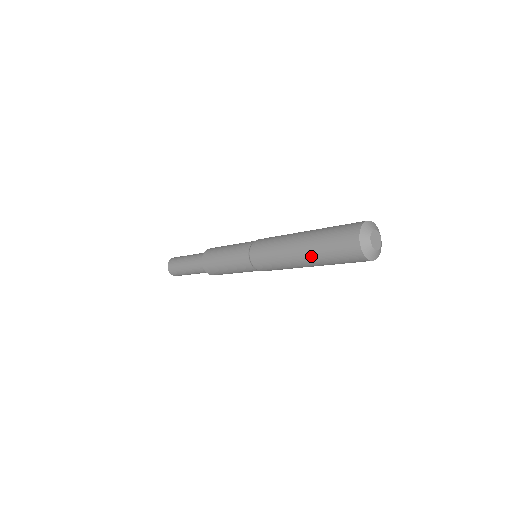
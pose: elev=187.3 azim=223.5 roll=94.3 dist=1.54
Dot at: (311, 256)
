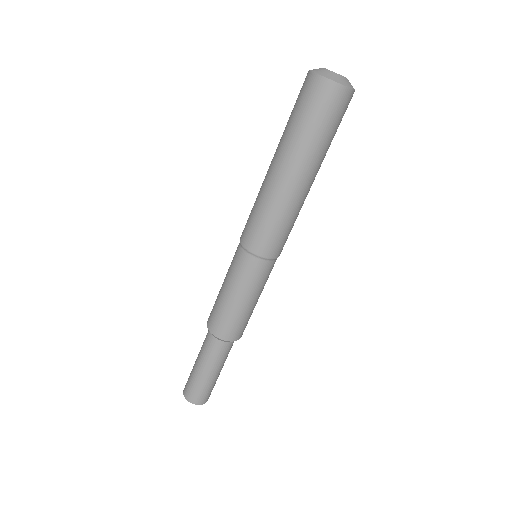
Dot at: (288, 153)
